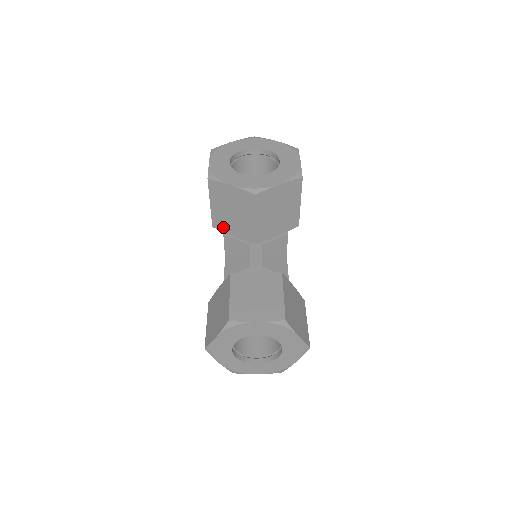
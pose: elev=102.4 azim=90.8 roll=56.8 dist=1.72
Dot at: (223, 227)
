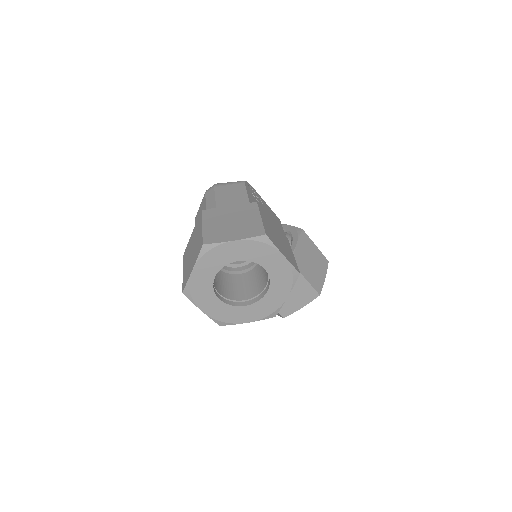
Dot at: occluded
